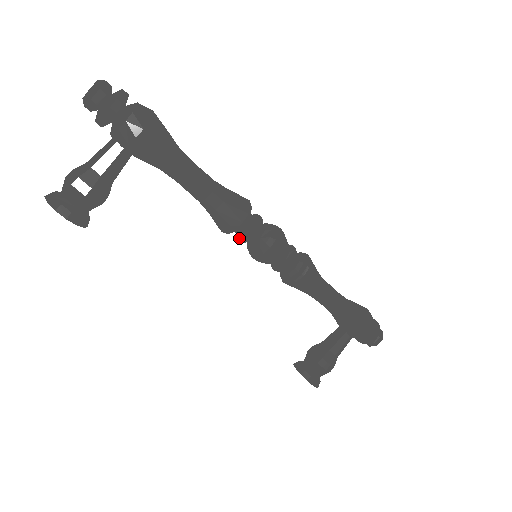
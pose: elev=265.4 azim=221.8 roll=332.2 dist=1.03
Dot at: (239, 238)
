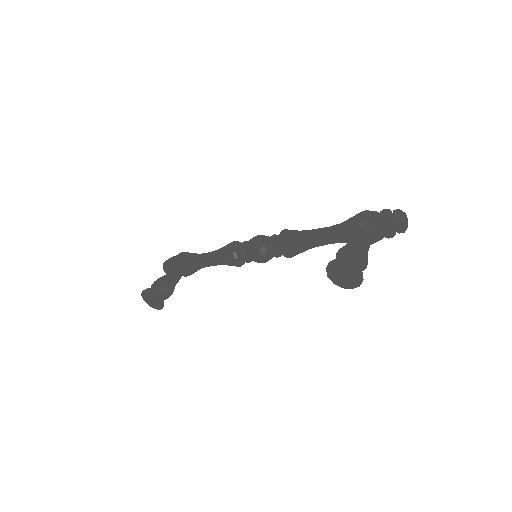
Dot at: (240, 256)
